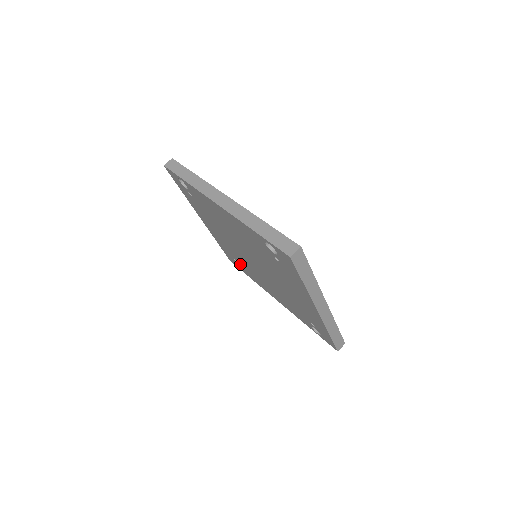
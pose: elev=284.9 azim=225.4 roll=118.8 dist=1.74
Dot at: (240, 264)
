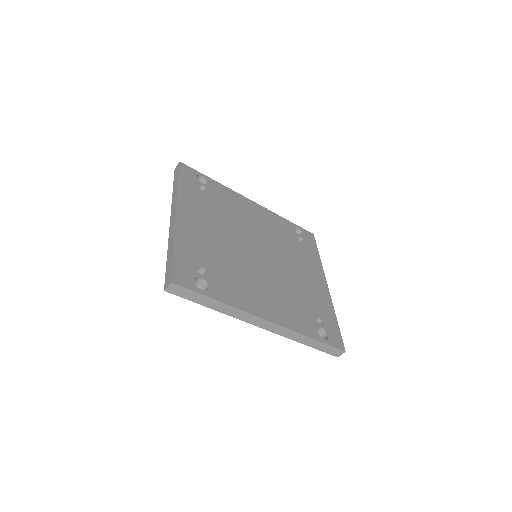
Dot at: occluded
